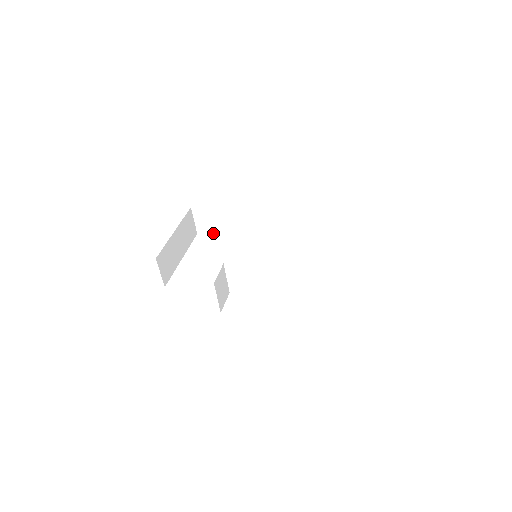
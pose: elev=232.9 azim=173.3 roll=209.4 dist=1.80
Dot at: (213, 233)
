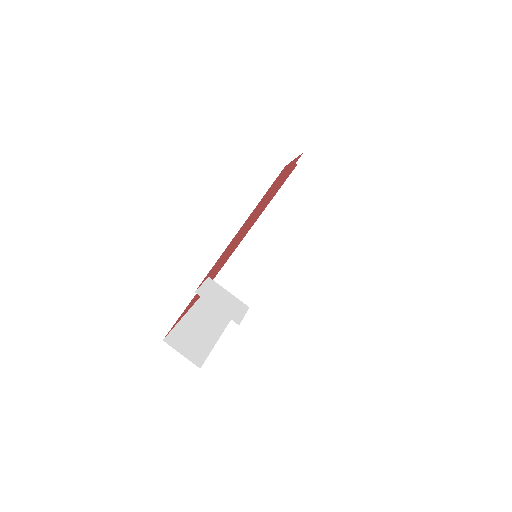
Dot at: (243, 299)
